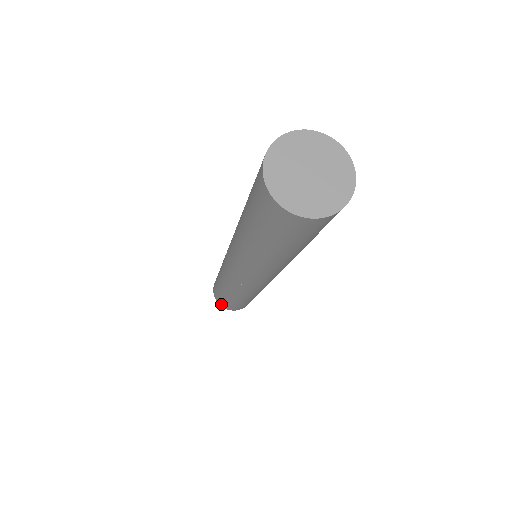
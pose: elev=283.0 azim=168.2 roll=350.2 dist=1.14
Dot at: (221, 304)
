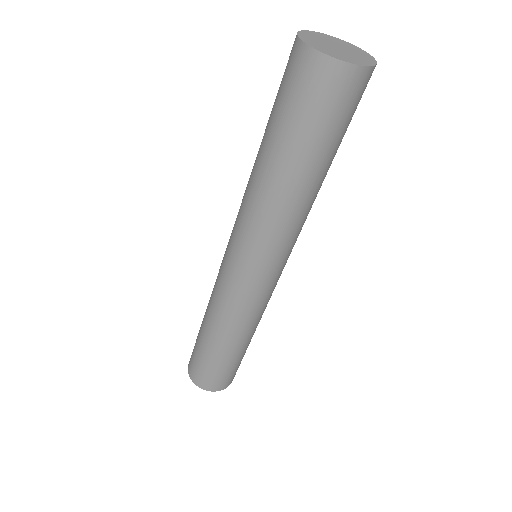
Dot at: (190, 361)
